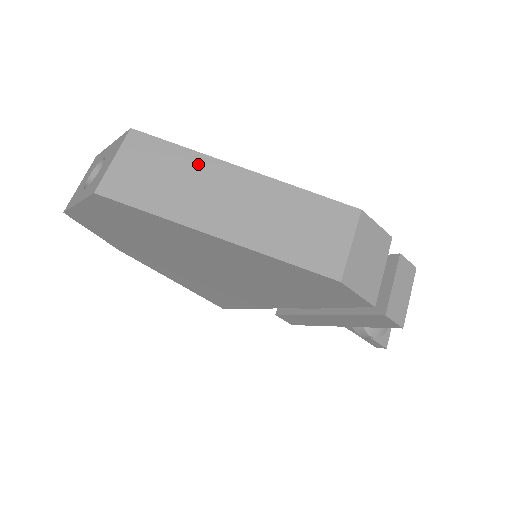
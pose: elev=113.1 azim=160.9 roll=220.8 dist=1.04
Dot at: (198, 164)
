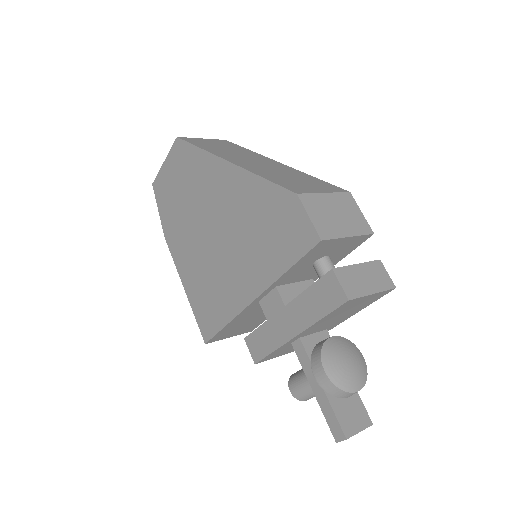
Dot at: (250, 153)
